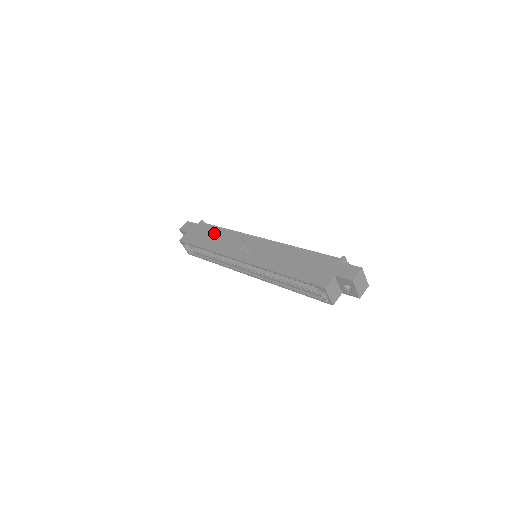
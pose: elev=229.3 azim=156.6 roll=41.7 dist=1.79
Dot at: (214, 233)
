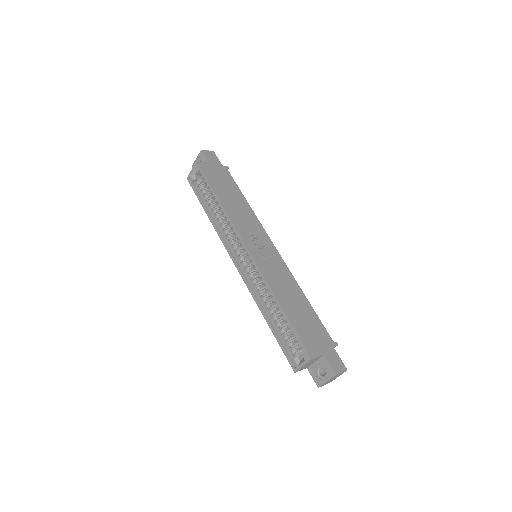
Dot at: (235, 193)
